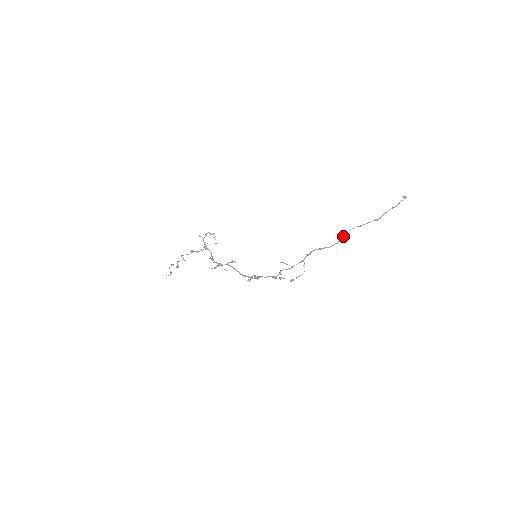
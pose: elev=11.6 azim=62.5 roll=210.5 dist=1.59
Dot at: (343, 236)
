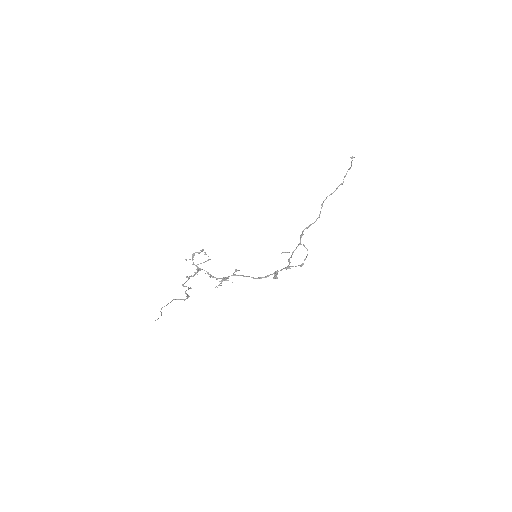
Dot at: (321, 208)
